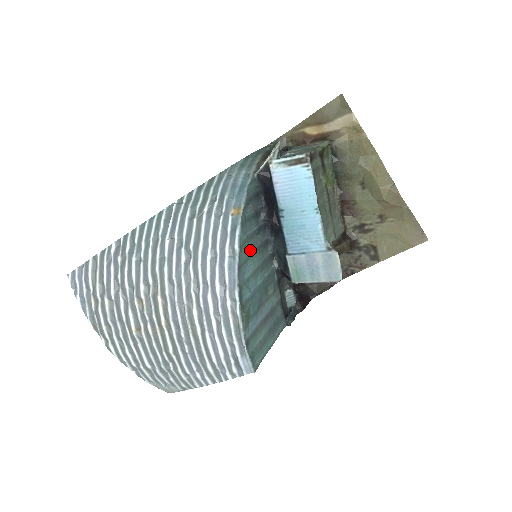
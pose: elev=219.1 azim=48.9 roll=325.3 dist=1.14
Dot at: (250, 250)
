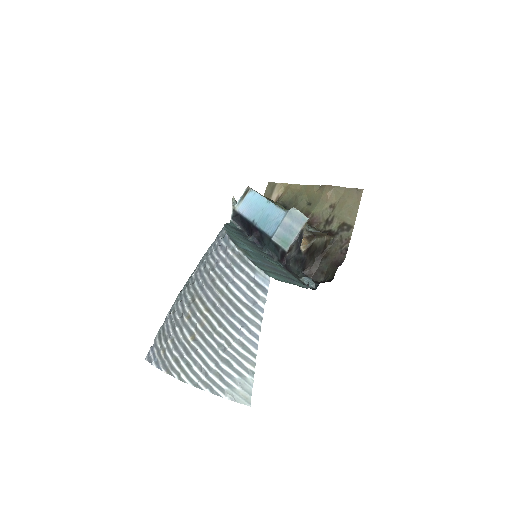
Dot at: occluded
